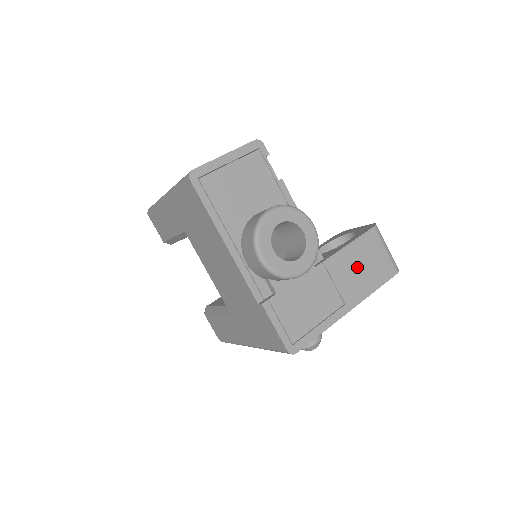
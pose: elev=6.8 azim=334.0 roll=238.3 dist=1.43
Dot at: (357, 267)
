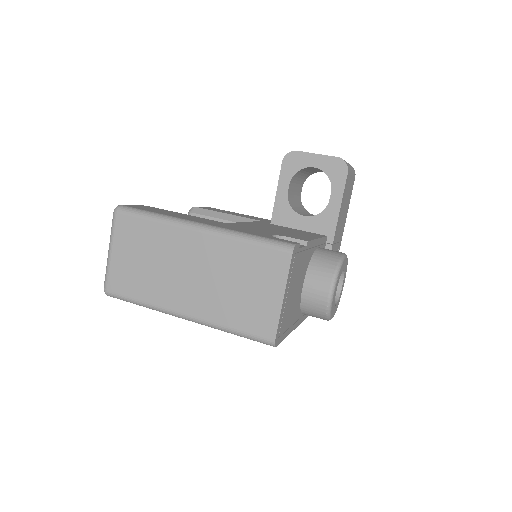
Dot at: (343, 212)
